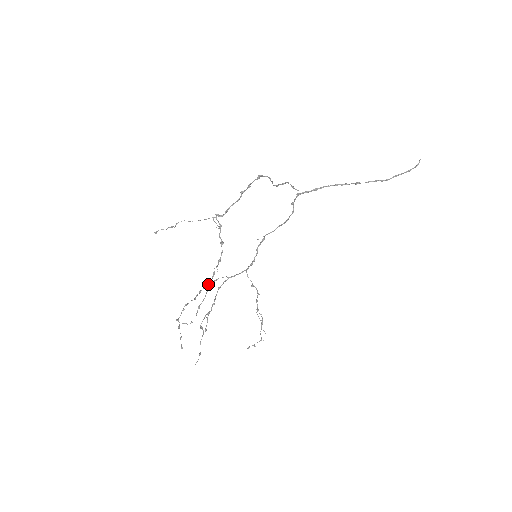
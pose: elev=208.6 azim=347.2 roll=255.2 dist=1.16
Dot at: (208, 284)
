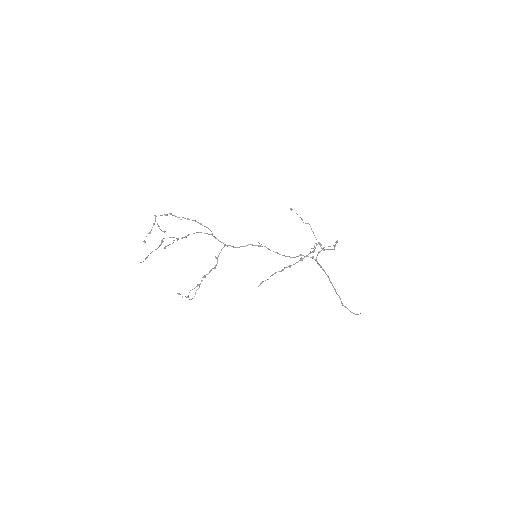
Dot at: (199, 223)
